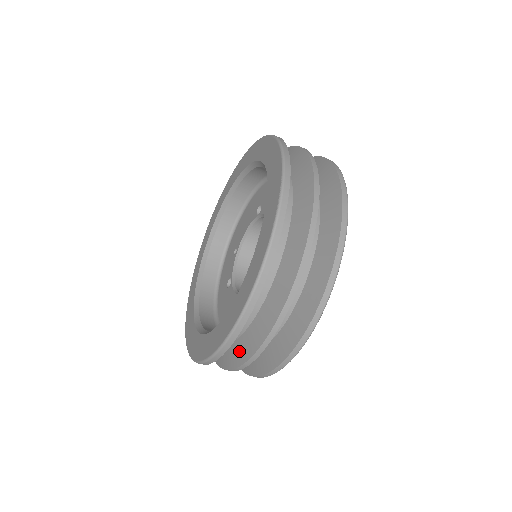
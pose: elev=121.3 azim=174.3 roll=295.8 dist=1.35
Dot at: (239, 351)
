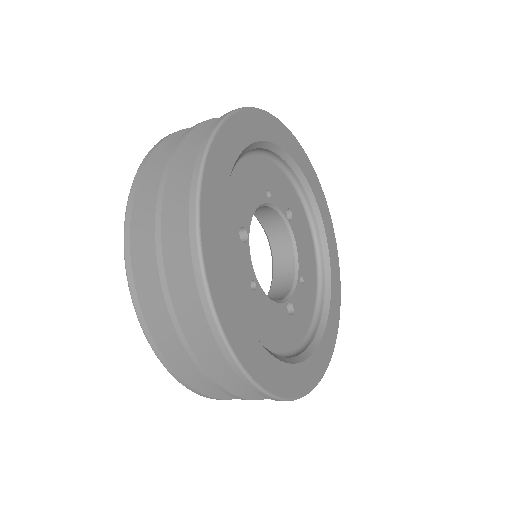
Dot at: occluded
